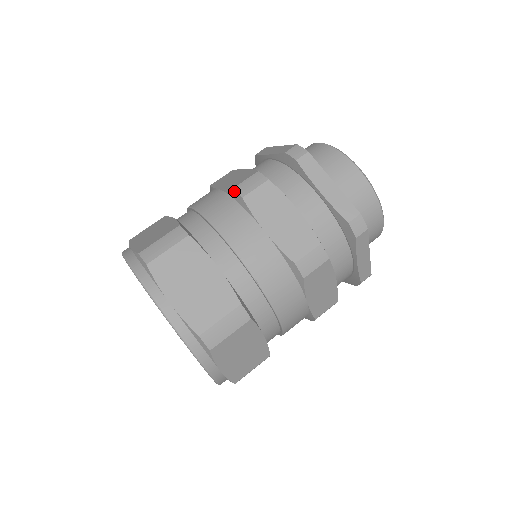
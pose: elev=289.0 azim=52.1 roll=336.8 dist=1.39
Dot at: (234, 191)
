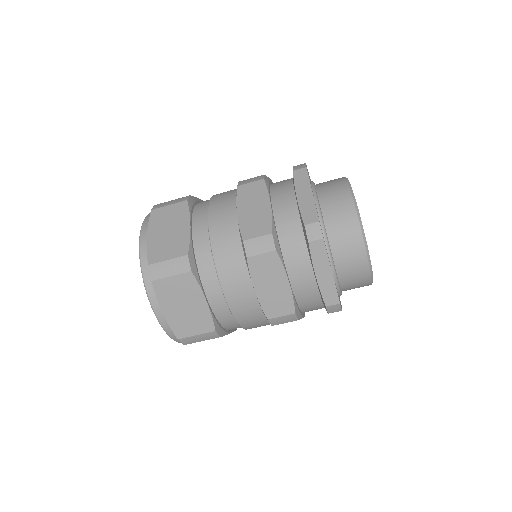
Dot at: occluded
